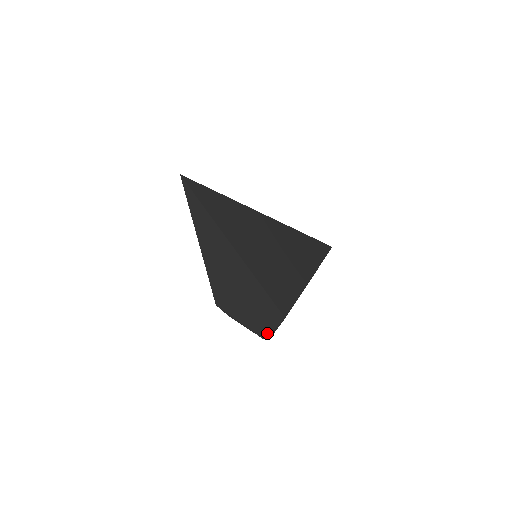
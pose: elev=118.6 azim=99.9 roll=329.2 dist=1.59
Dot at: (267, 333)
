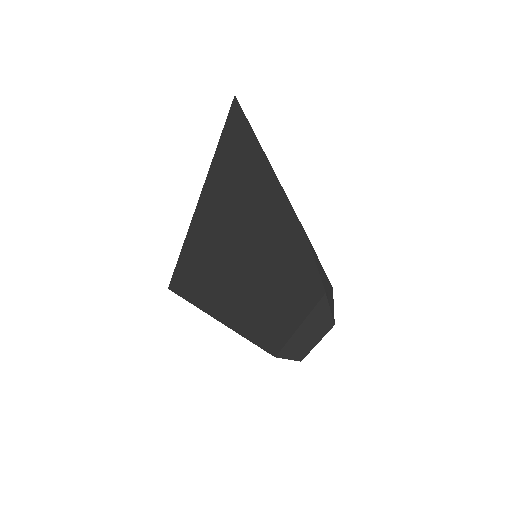
Dot at: (318, 279)
